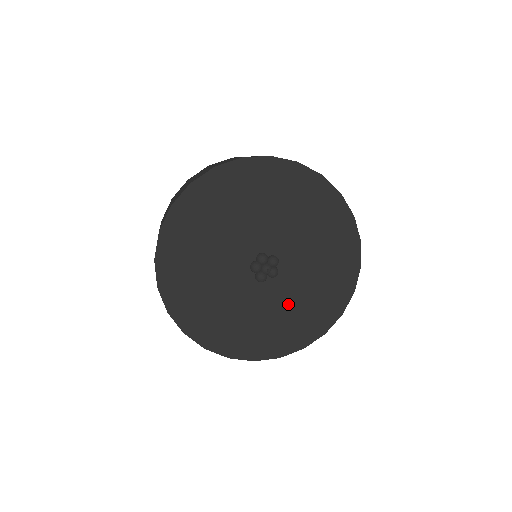
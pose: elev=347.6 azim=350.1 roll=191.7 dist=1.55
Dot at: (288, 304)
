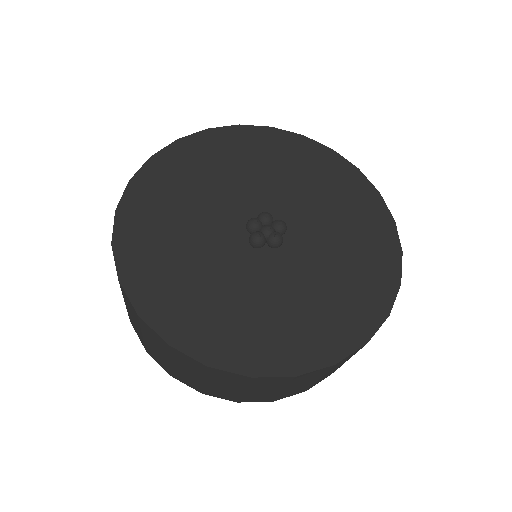
Dot at: (286, 296)
